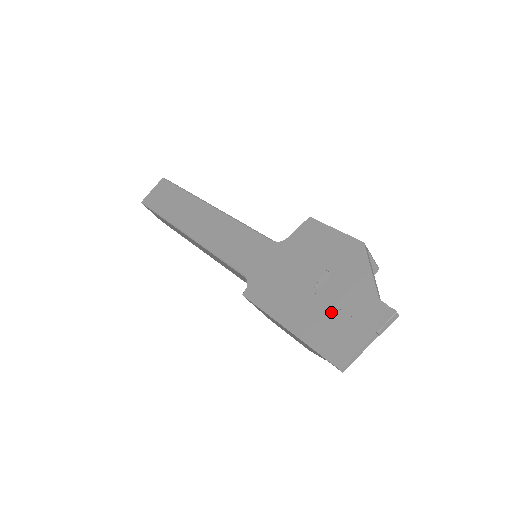
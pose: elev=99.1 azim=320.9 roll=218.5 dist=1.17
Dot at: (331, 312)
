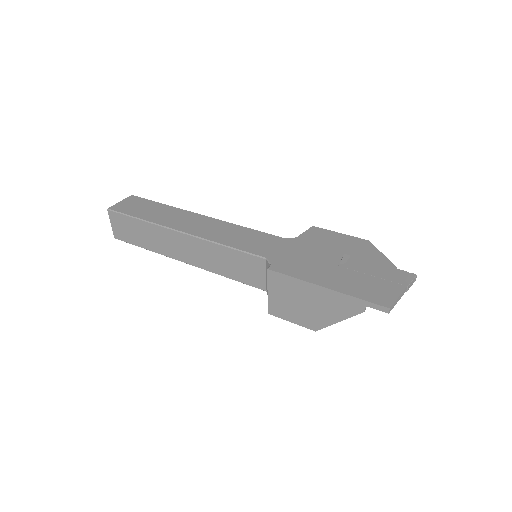
Dot at: (363, 277)
